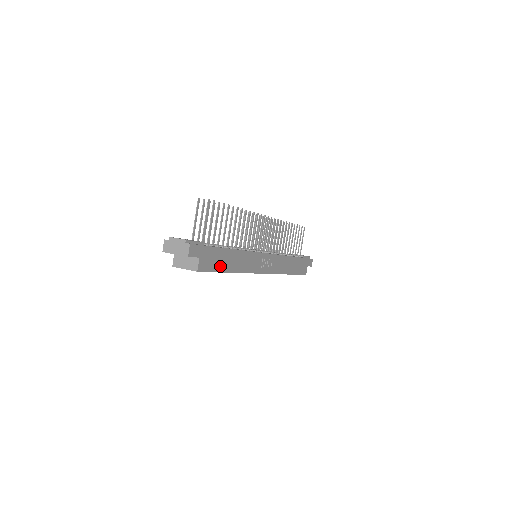
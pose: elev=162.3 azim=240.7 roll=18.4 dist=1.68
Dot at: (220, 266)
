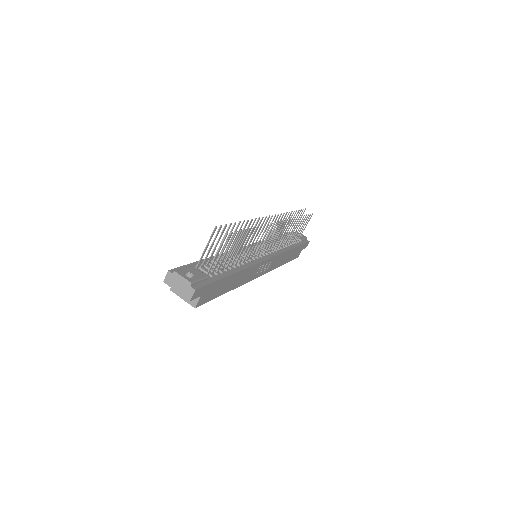
Dot at: (219, 292)
